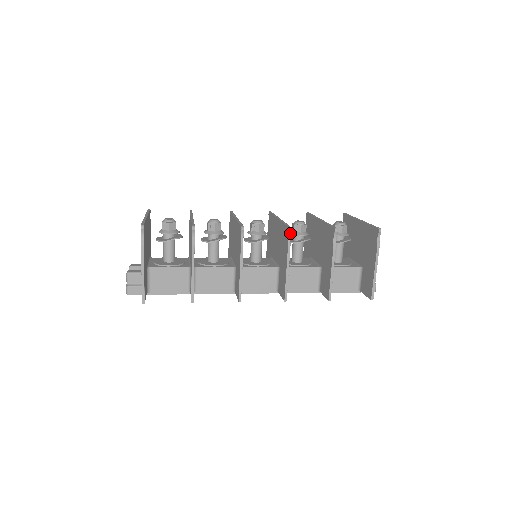
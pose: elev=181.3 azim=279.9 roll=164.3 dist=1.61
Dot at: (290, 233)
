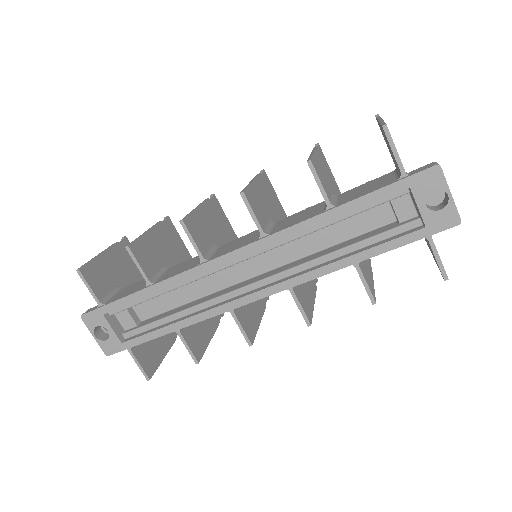
Dot at: (262, 172)
